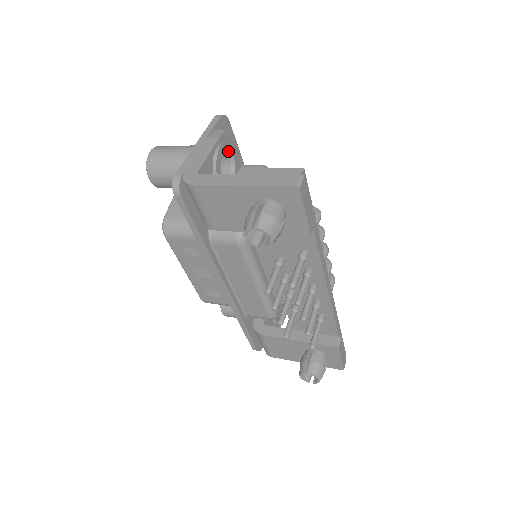
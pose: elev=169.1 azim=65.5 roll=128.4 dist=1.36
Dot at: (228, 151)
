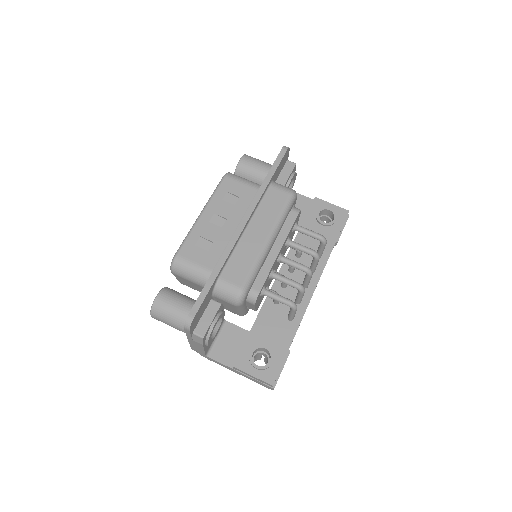
Dot at: (211, 334)
